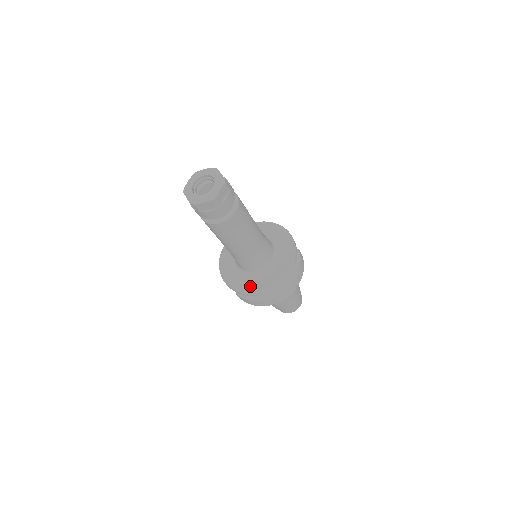
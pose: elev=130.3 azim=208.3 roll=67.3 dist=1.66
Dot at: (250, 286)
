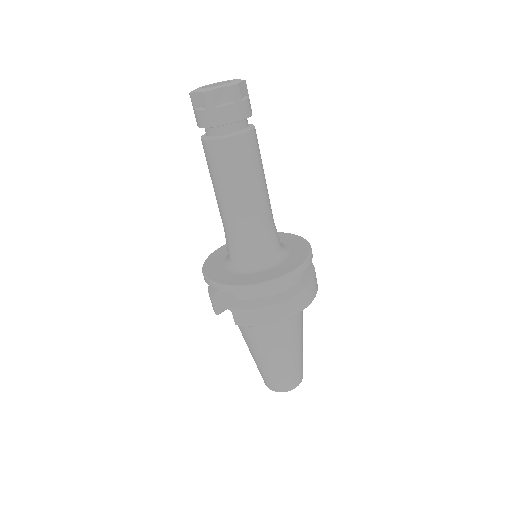
Dot at: (257, 277)
